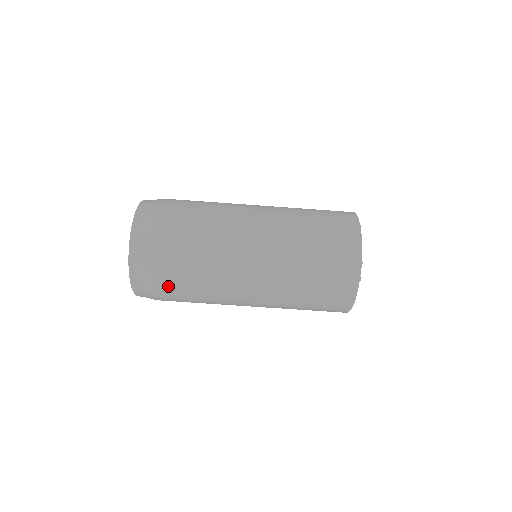
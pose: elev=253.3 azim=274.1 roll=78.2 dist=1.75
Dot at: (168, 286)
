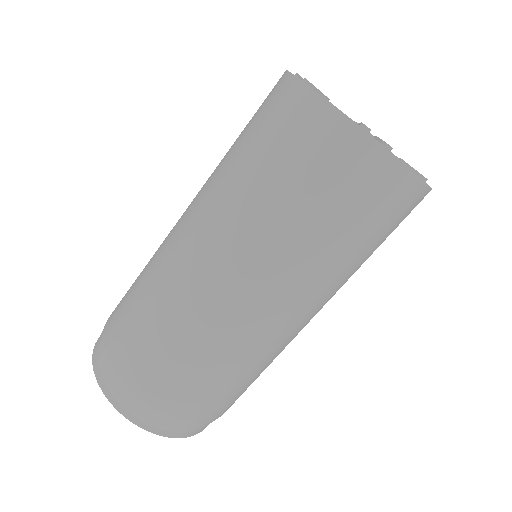
Dot at: (206, 406)
